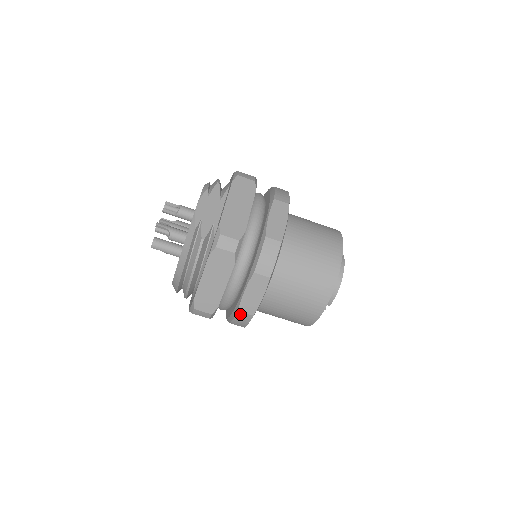
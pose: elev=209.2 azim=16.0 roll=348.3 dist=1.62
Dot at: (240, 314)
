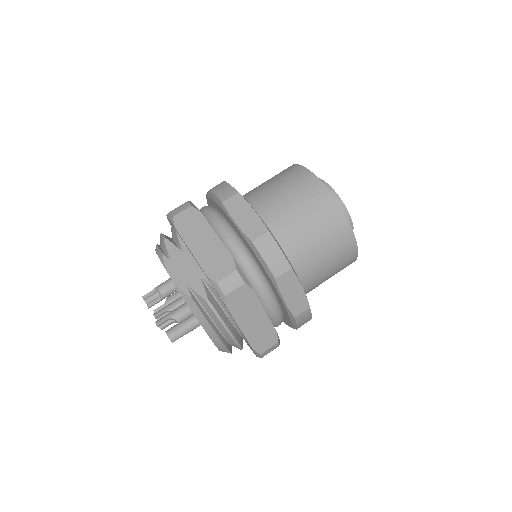
Dot at: (299, 318)
